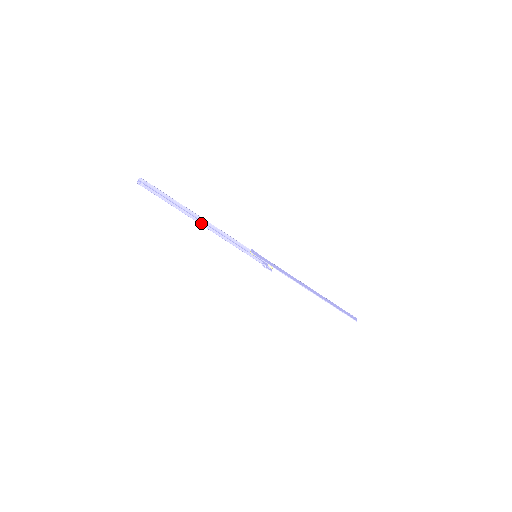
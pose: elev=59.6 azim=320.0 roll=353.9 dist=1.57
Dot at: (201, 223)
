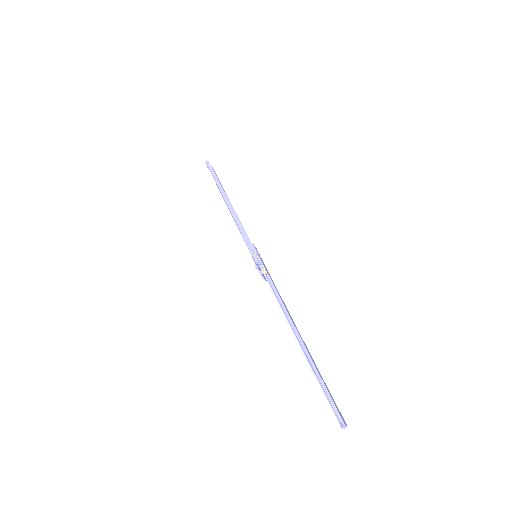
Dot at: (228, 203)
